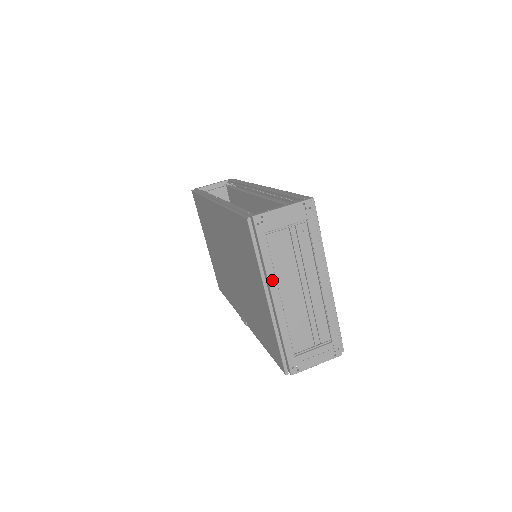
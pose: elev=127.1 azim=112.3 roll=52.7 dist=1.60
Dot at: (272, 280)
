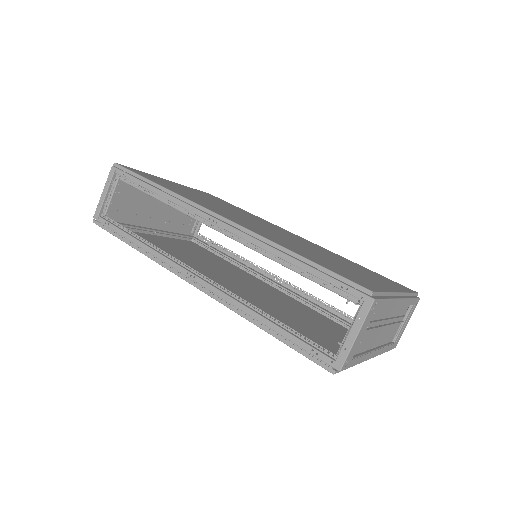
Dot at: (368, 357)
